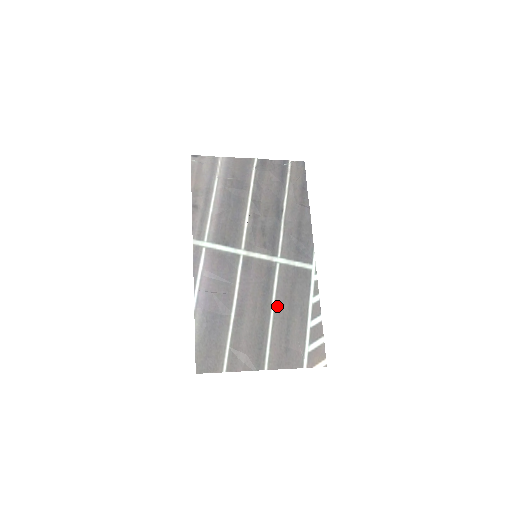
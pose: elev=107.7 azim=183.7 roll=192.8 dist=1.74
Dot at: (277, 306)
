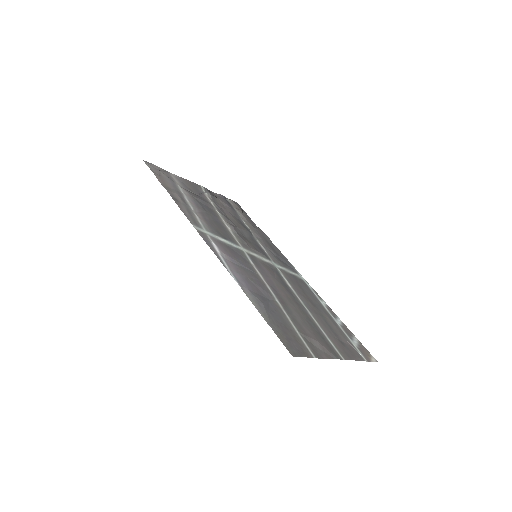
Dot at: (304, 302)
